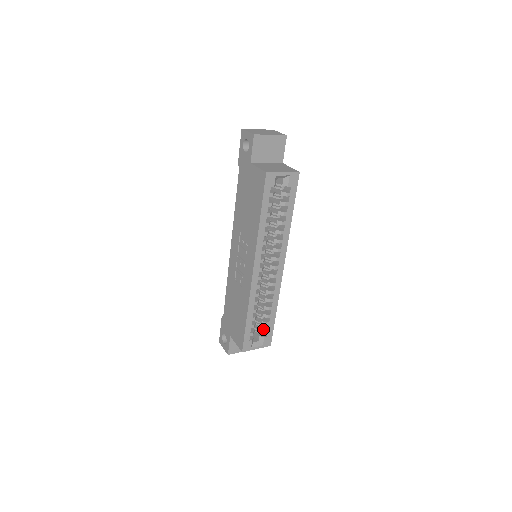
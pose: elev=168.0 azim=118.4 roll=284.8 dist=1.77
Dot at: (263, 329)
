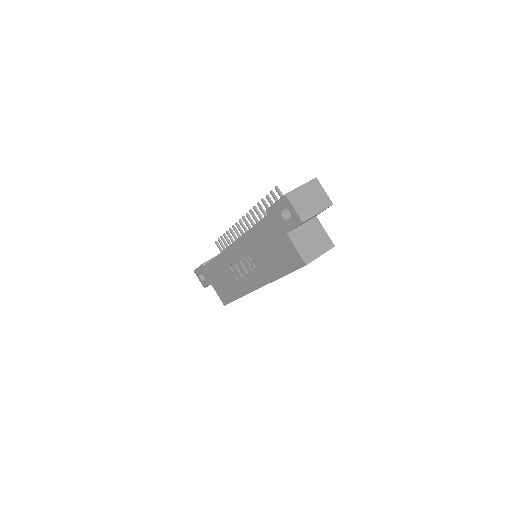
Dot at: occluded
